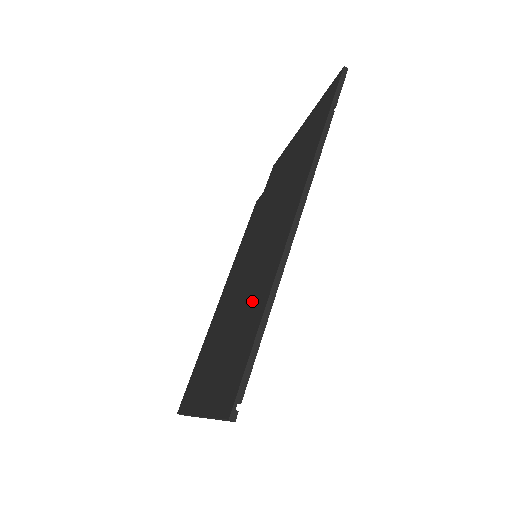
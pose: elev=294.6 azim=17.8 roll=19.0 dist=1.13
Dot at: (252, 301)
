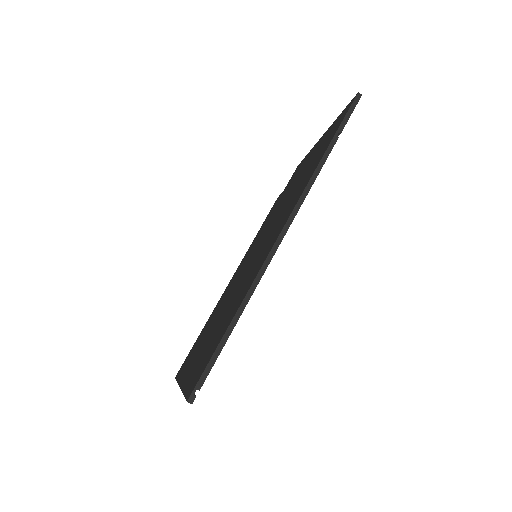
Dot at: (235, 301)
